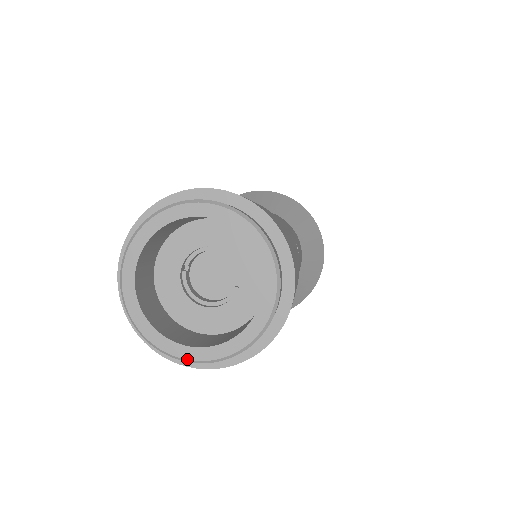
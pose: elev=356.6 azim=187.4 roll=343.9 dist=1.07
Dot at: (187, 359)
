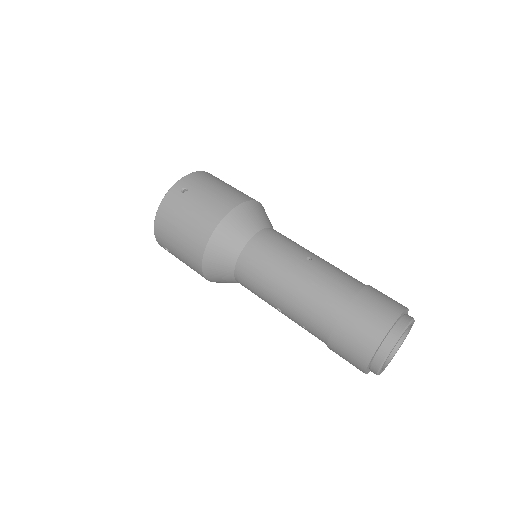
Dot at: (379, 374)
